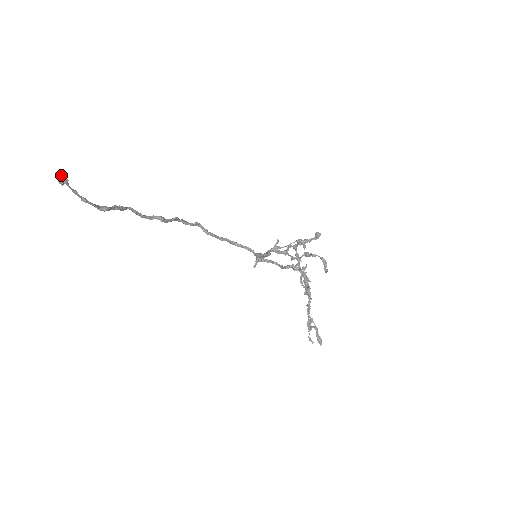
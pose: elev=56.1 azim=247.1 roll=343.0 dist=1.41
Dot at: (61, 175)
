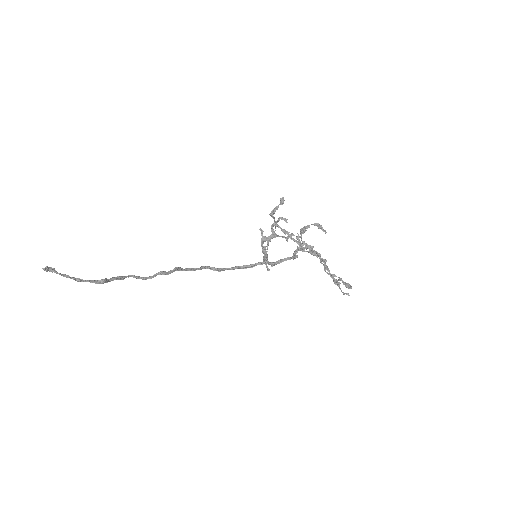
Dot at: (46, 267)
